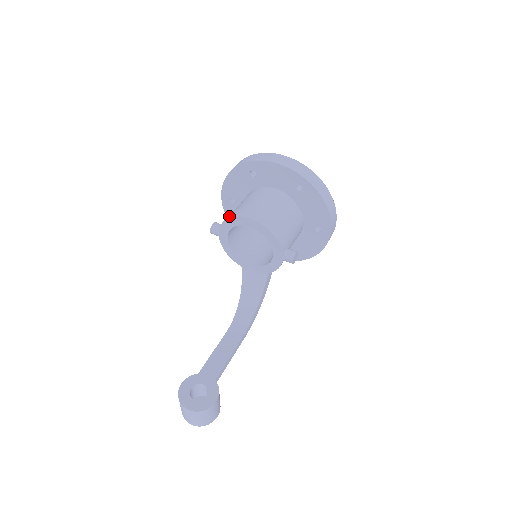
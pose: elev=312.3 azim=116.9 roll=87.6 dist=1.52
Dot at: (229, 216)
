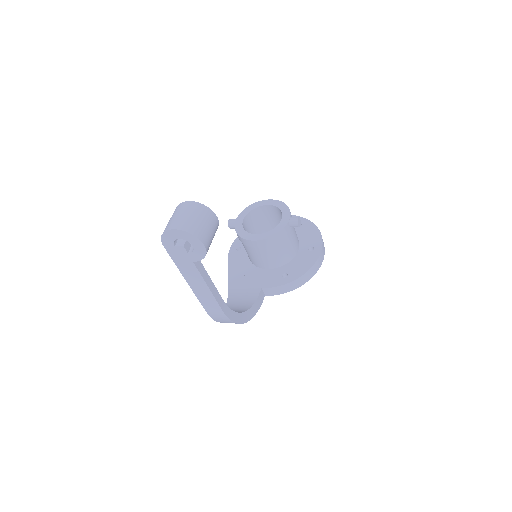
Dot at: (250, 207)
